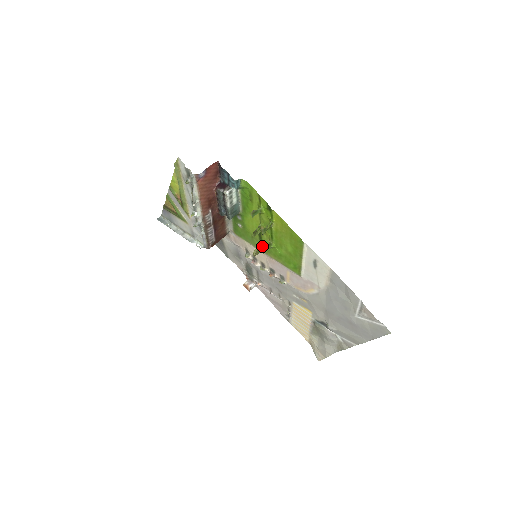
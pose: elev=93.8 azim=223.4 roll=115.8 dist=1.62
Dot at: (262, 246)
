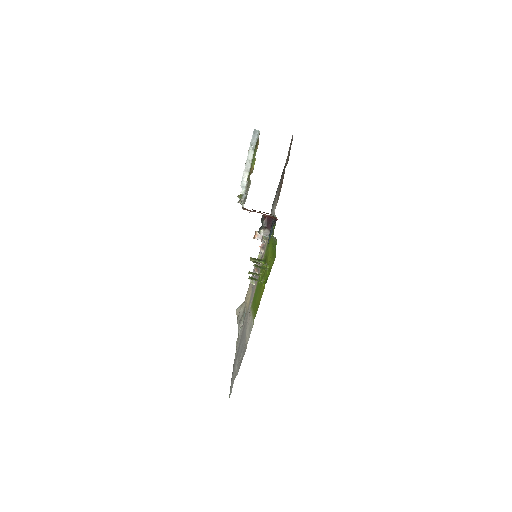
Dot at: (262, 262)
